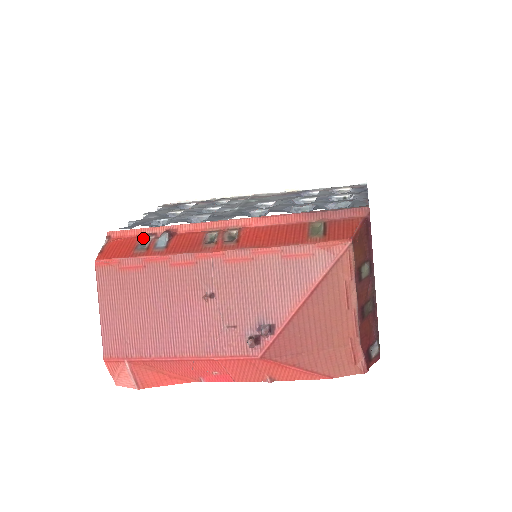
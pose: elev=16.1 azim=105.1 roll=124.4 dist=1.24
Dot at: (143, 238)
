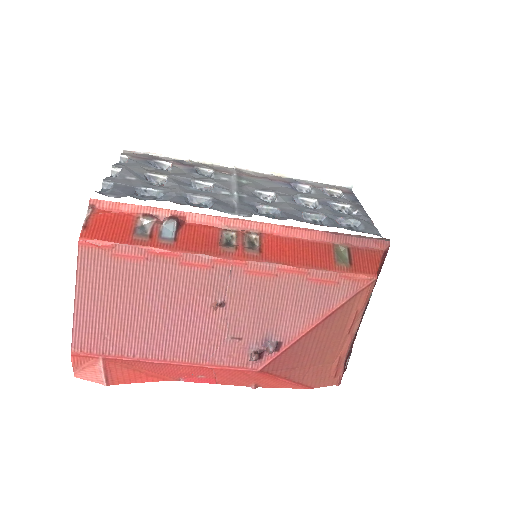
Dot at: (141, 218)
